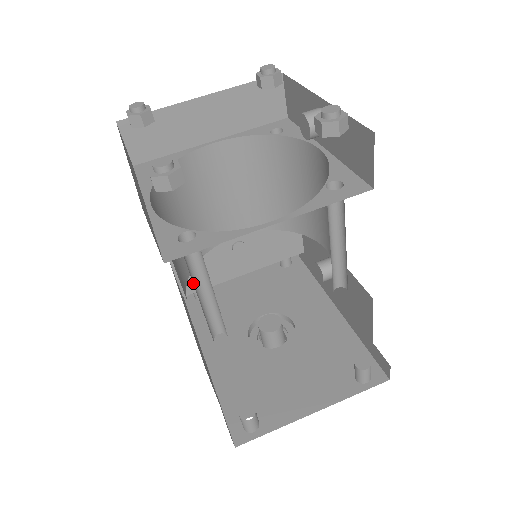
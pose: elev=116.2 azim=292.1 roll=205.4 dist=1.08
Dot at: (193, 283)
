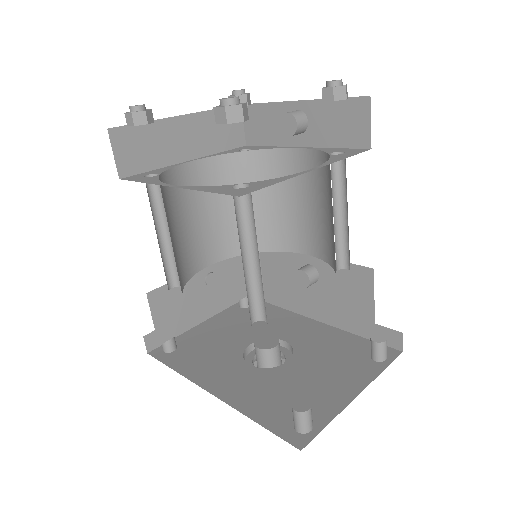
Dot at: (241, 247)
